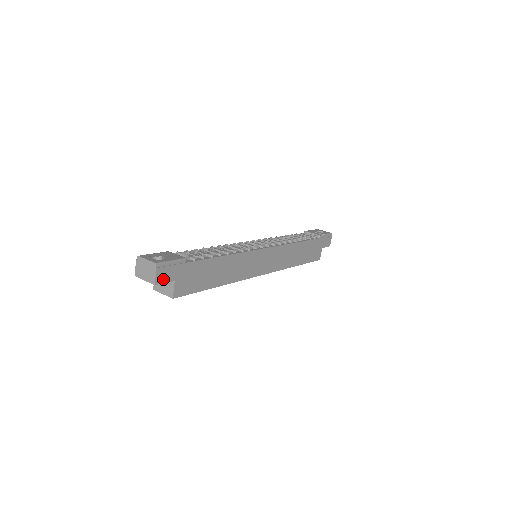
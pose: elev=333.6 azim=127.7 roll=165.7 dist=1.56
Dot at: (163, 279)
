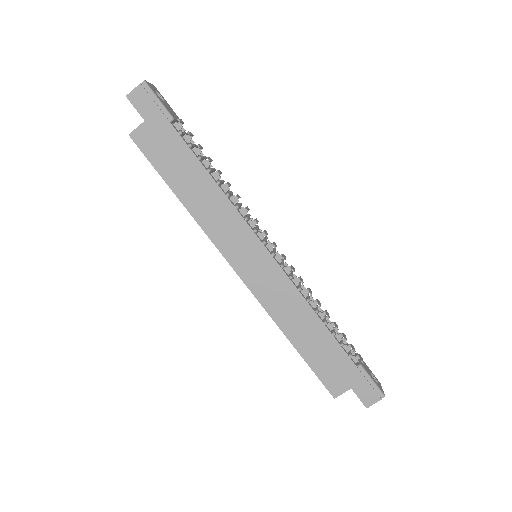
Dot at: (137, 103)
